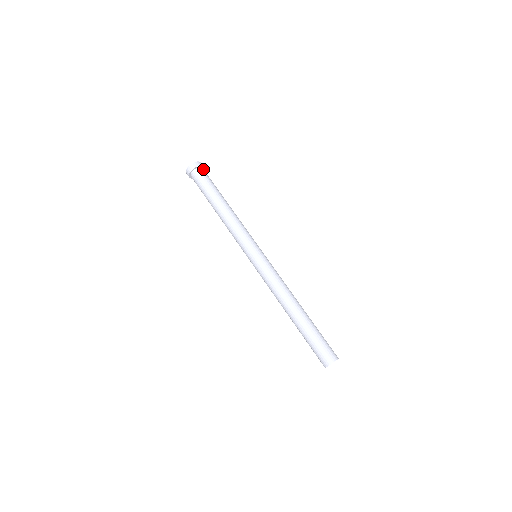
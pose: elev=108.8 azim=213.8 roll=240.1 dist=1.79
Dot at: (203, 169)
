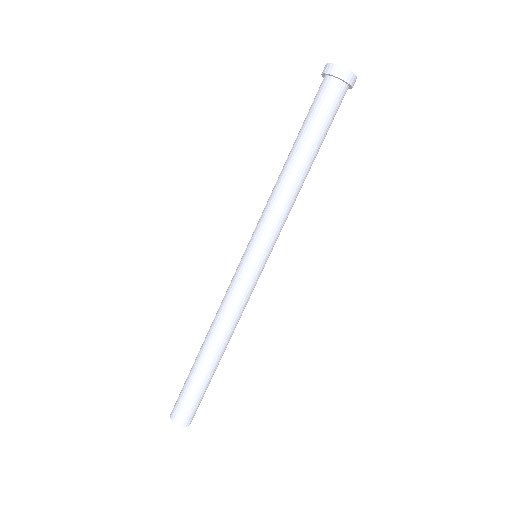
Dot at: (343, 86)
